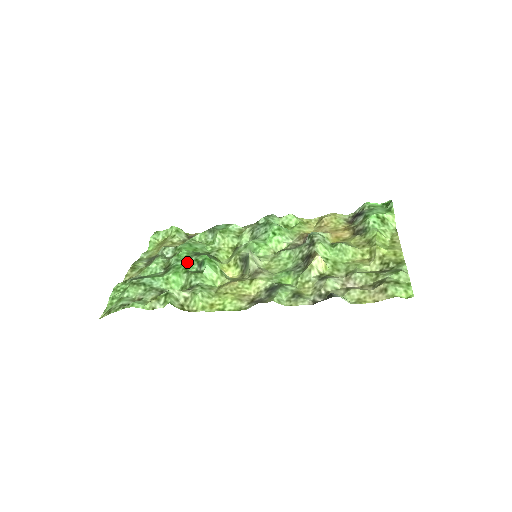
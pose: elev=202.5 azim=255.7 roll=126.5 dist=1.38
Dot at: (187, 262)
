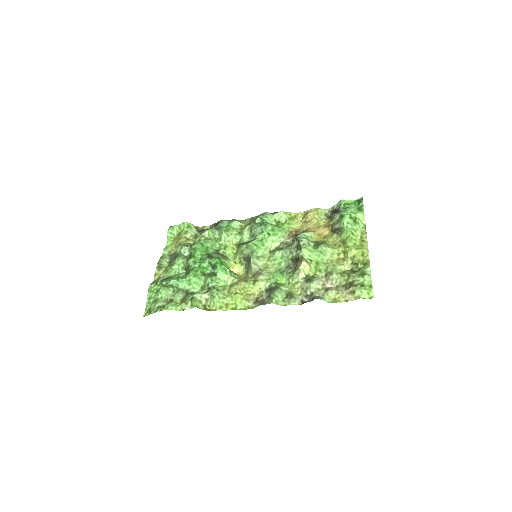
Dot at: (203, 265)
